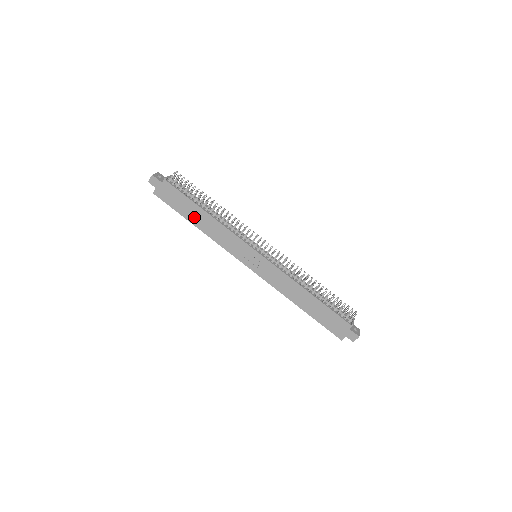
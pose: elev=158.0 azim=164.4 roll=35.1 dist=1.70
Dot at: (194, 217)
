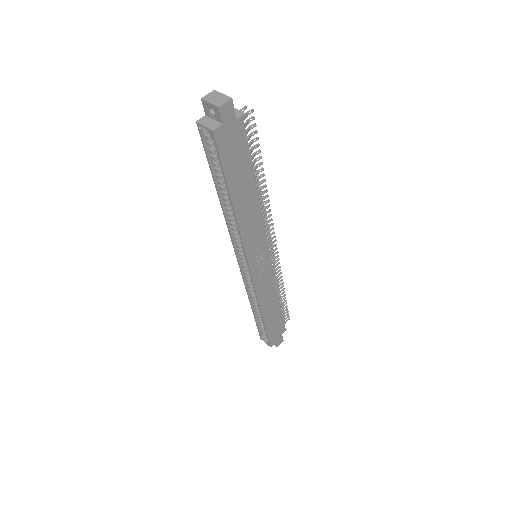
Dot at: (240, 192)
